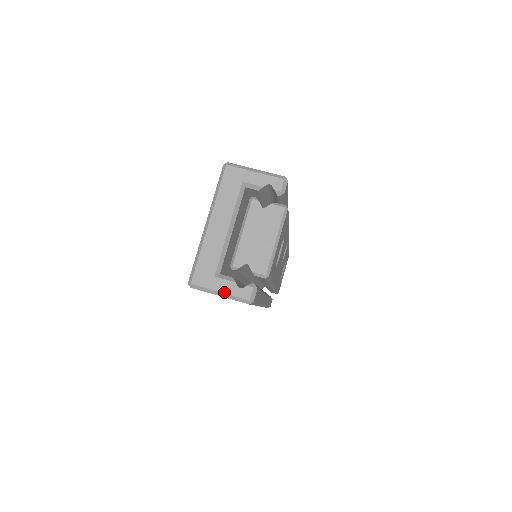
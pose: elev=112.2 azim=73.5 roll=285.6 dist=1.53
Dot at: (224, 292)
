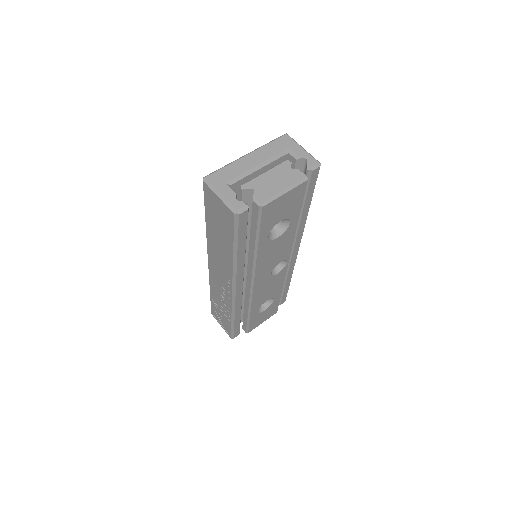
Dot at: (224, 195)
